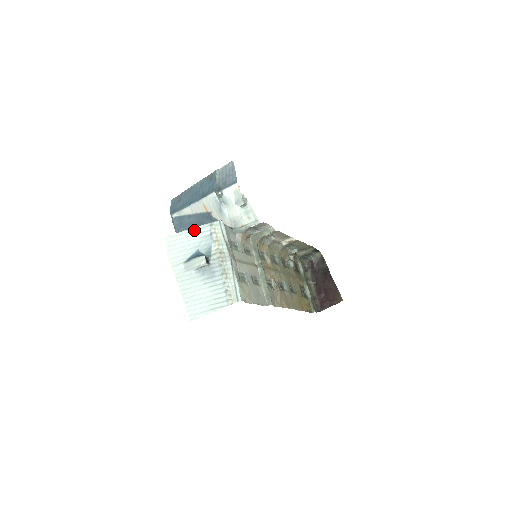
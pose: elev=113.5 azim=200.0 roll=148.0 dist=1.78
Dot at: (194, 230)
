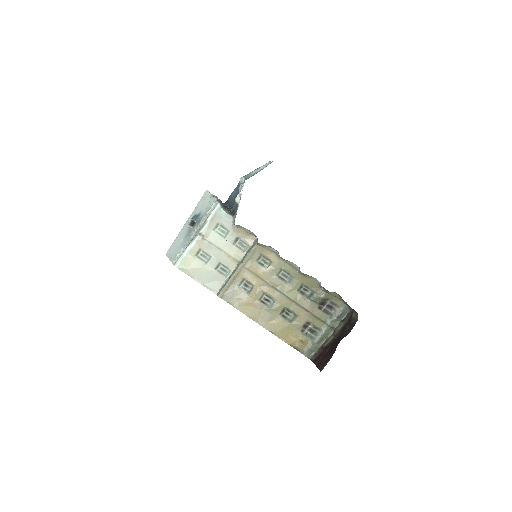
Dot at: (211, 198)
